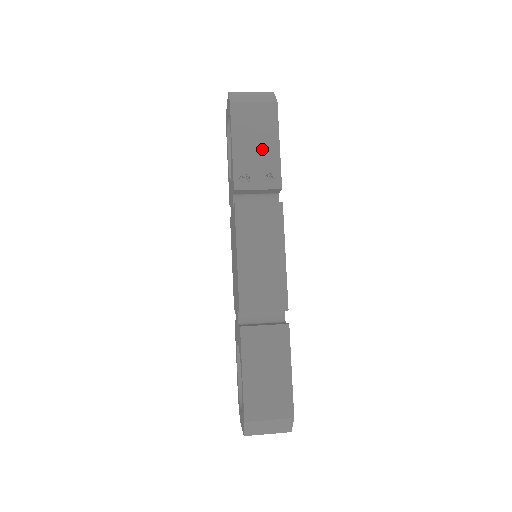
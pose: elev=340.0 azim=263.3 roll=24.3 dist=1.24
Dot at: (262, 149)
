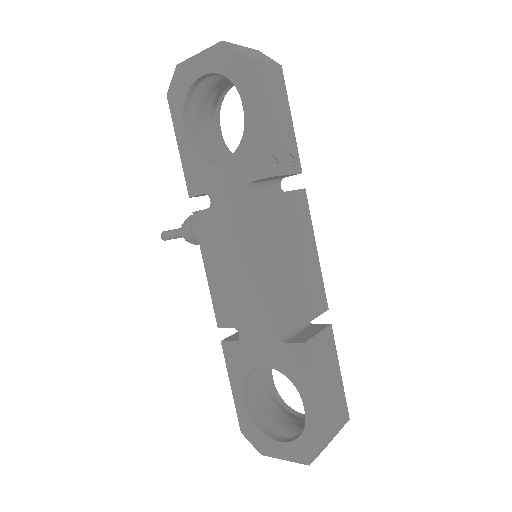
Dot at: (281, 124)
